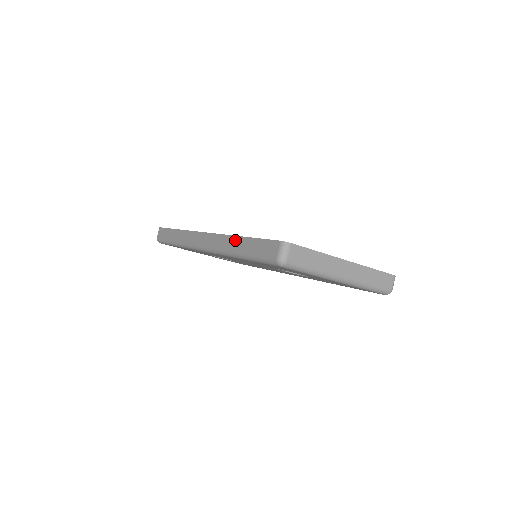
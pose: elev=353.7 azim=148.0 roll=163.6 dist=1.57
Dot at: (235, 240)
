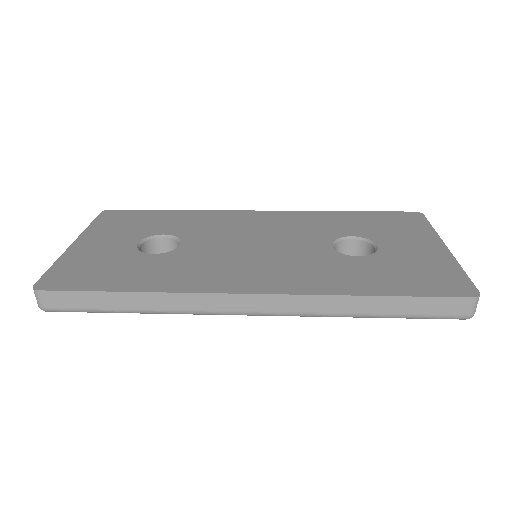
Dot at: (357, 302)
